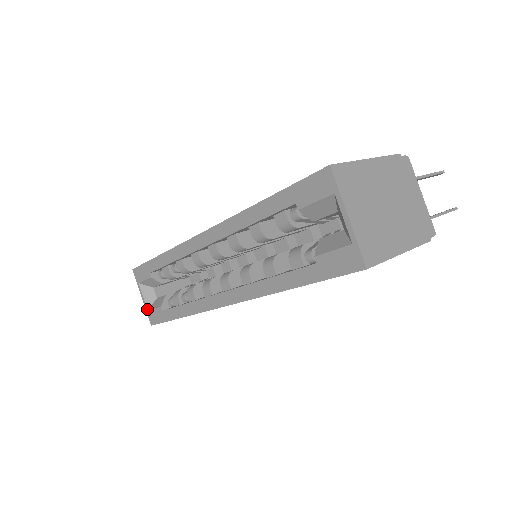
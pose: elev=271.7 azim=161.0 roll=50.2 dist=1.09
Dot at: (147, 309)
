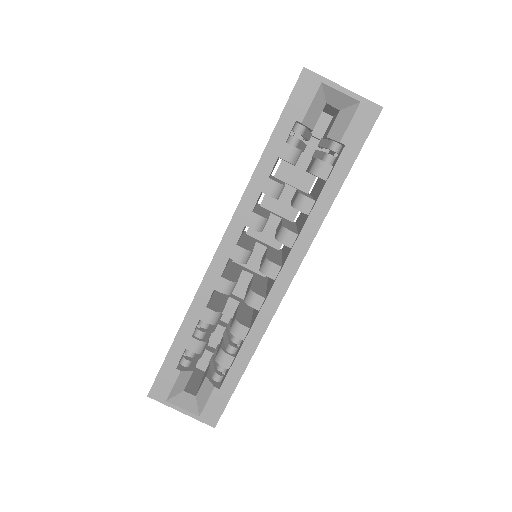
Dot at: (197, 416)
